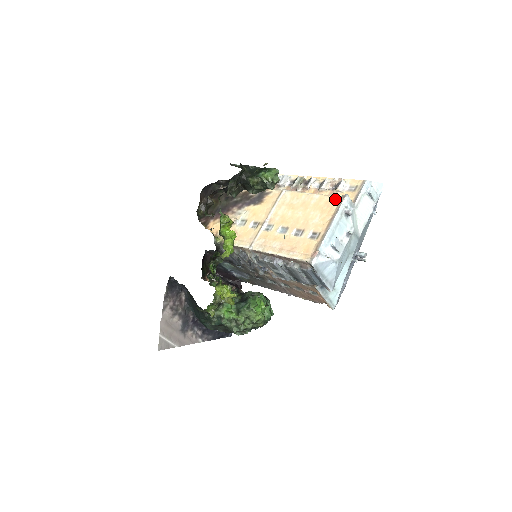
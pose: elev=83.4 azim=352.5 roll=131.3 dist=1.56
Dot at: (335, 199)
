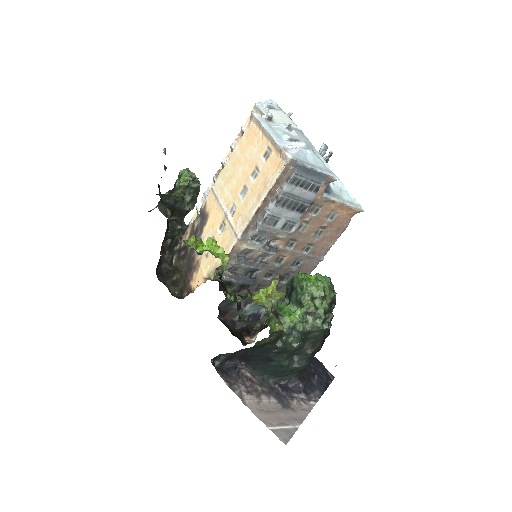
Dot at: (249, 127)
